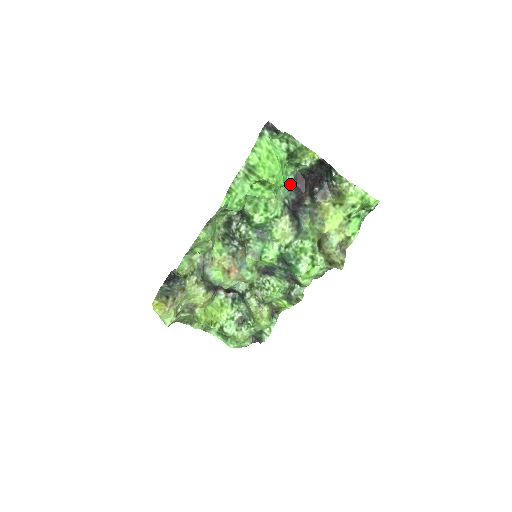
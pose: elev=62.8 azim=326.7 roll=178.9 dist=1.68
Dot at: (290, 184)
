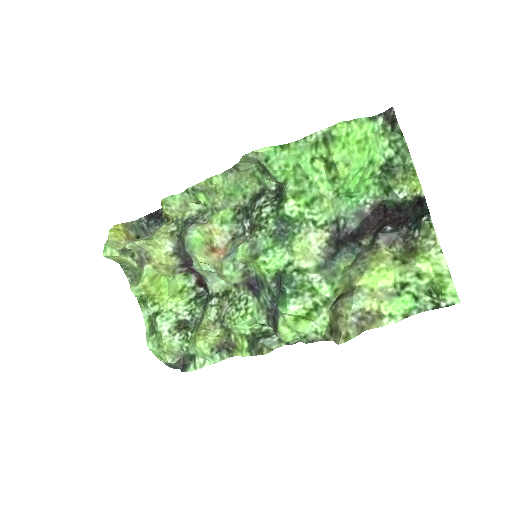
Dot at: (362, 207)
